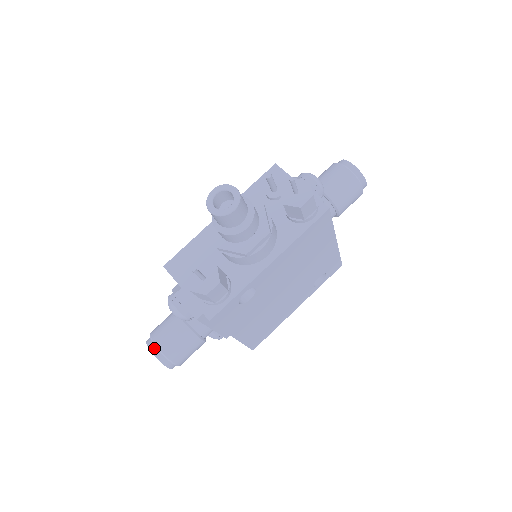
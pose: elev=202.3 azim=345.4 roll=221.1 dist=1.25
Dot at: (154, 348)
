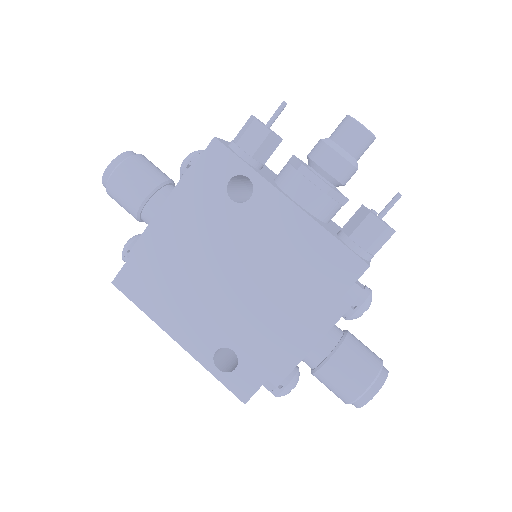
Dot at: (136, 154)
